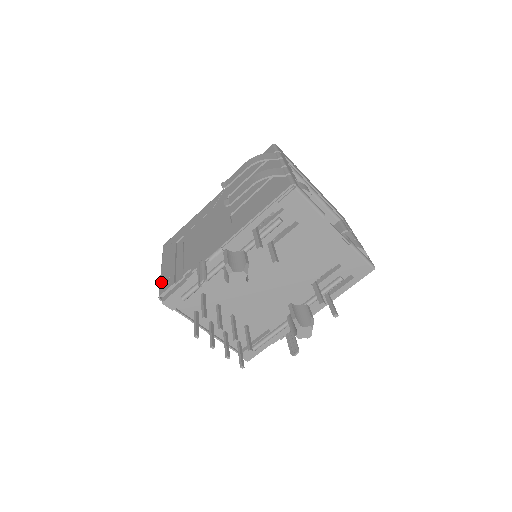
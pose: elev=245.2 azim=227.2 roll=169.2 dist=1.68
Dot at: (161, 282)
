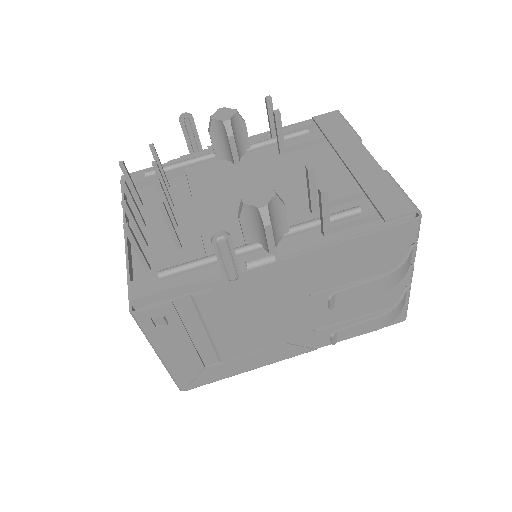
Dot at: occluded
